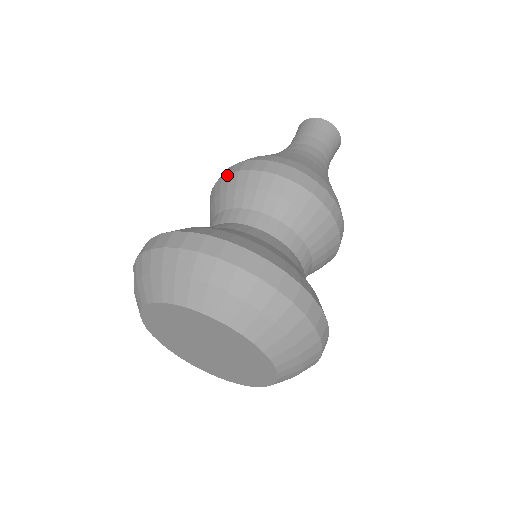
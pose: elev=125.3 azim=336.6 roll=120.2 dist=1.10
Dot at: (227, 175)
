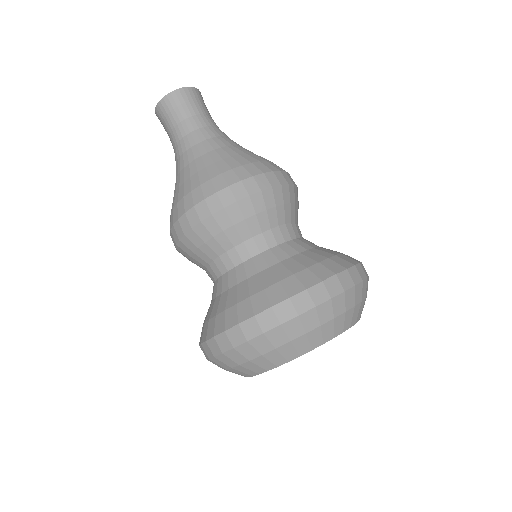
Dot at: (191, 231)
